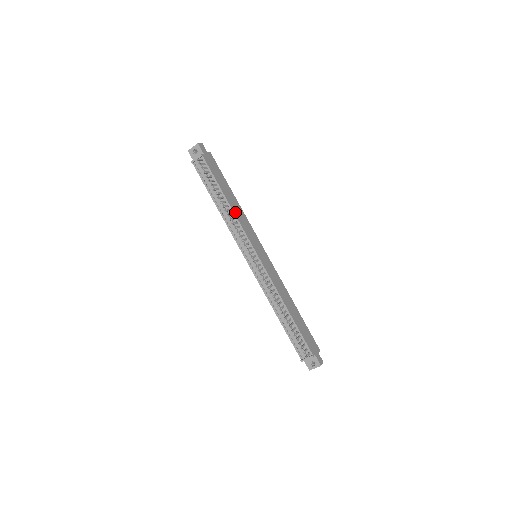
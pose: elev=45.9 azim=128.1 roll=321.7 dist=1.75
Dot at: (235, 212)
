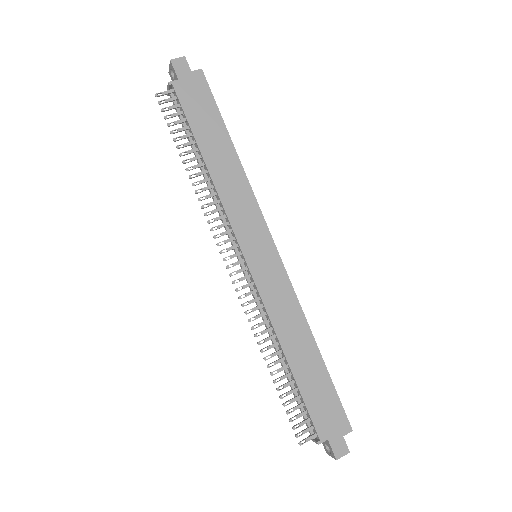
Dot at: (218, 182)
